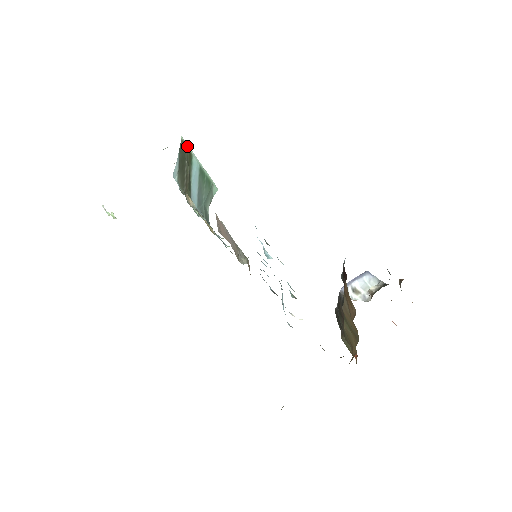
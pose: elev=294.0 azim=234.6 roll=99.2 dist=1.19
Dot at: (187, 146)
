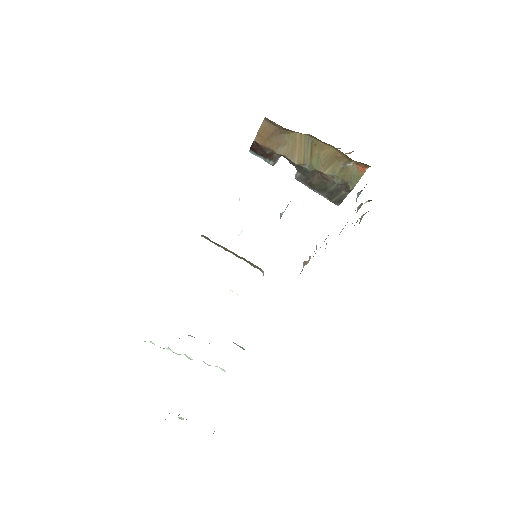
Dot at: occluded
